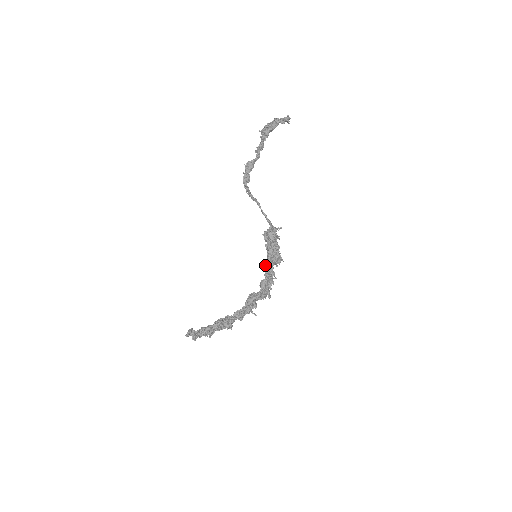
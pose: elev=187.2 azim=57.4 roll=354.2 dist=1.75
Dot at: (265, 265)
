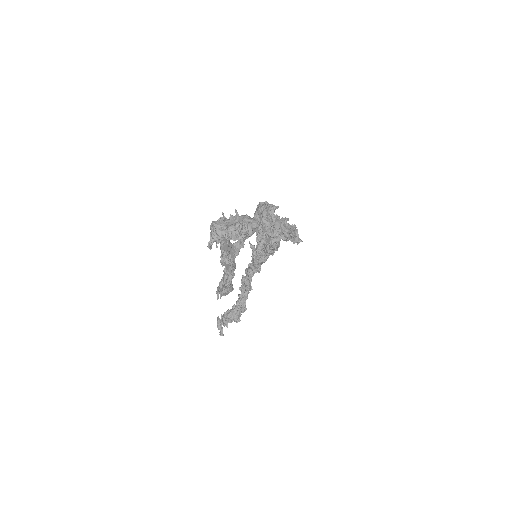
Dot at: occluded
